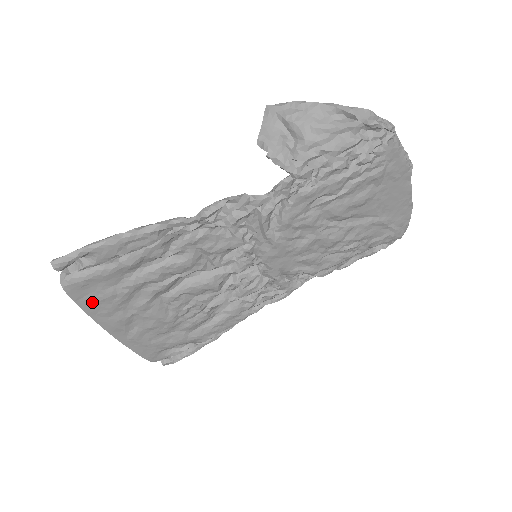
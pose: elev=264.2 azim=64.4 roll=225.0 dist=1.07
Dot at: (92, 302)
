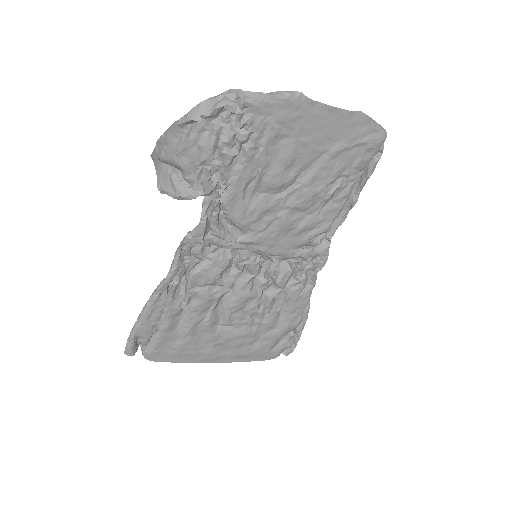
Dot at: (177, 356)
